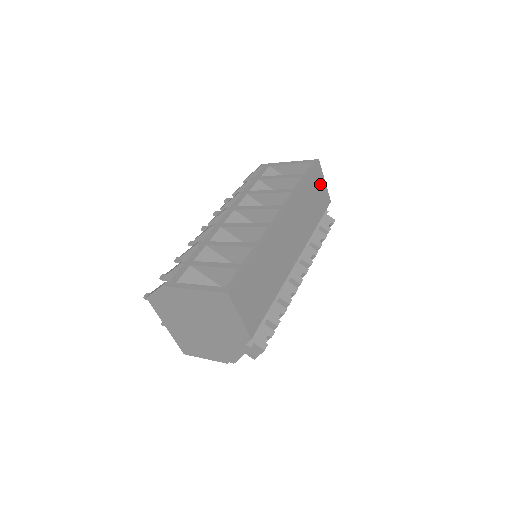
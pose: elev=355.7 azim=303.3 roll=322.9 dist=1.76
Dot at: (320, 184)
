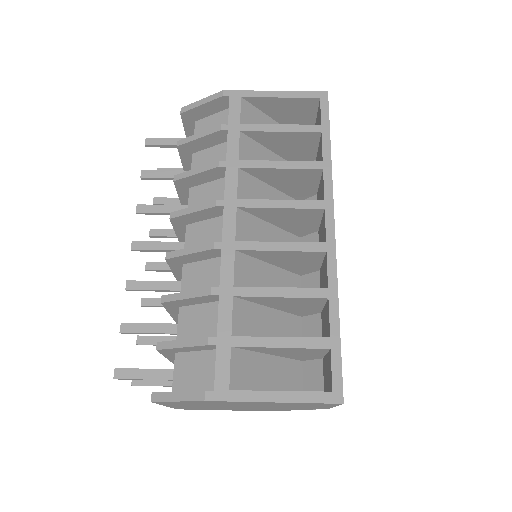
Dot at: occluded
